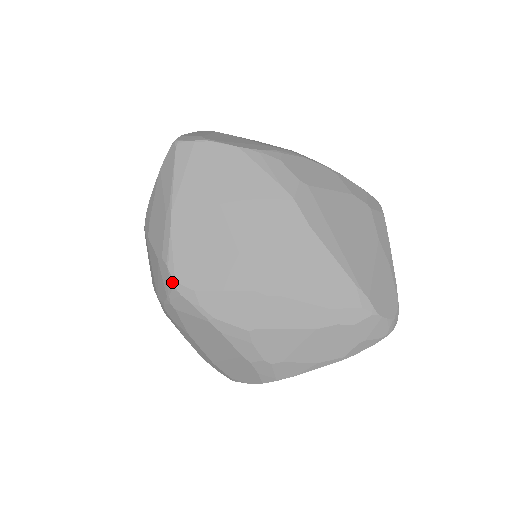
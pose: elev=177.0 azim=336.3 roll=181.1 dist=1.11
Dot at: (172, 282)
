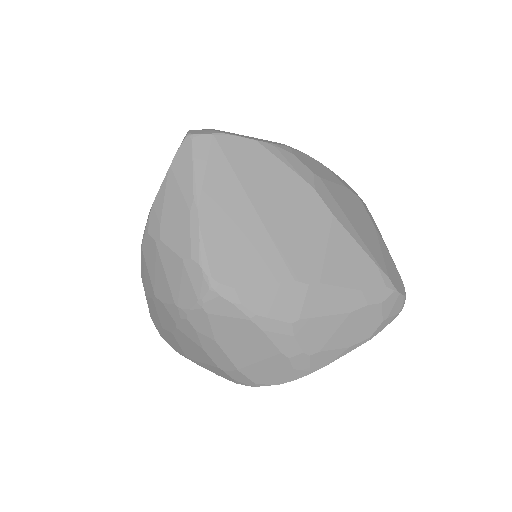
Dot at: (208, 282)
